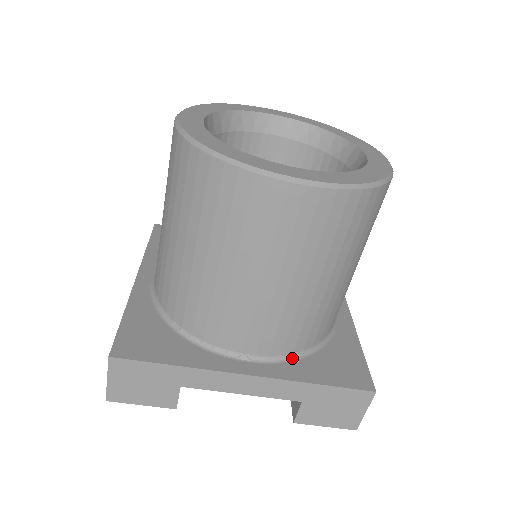
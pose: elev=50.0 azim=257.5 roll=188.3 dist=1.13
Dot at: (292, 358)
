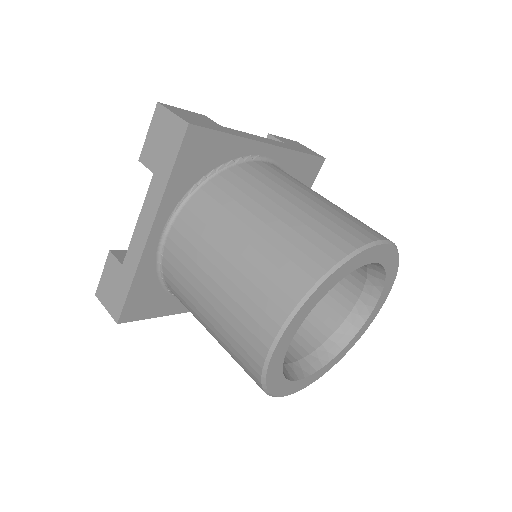
Dot at: occluded
